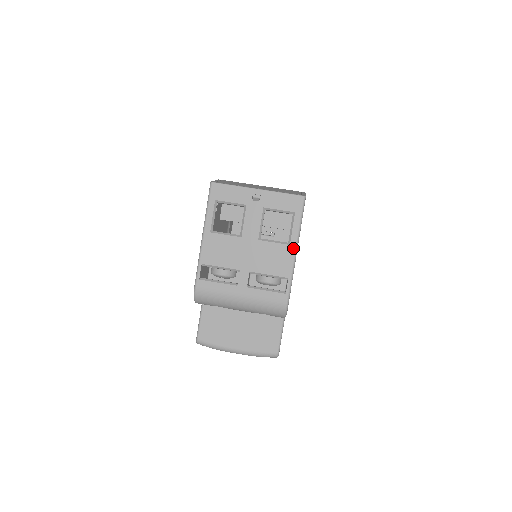
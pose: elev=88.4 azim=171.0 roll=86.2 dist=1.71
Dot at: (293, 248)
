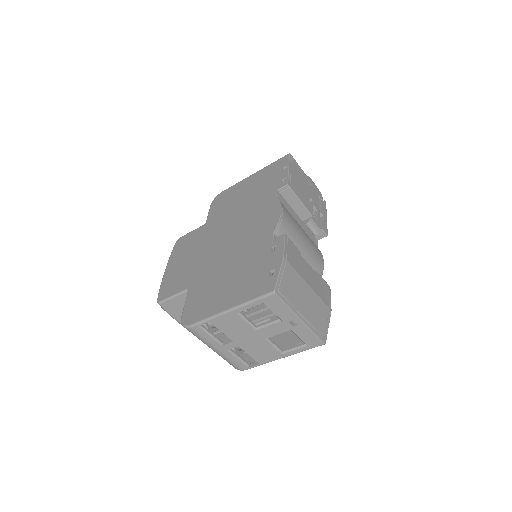
Dot at: (282, 357)
